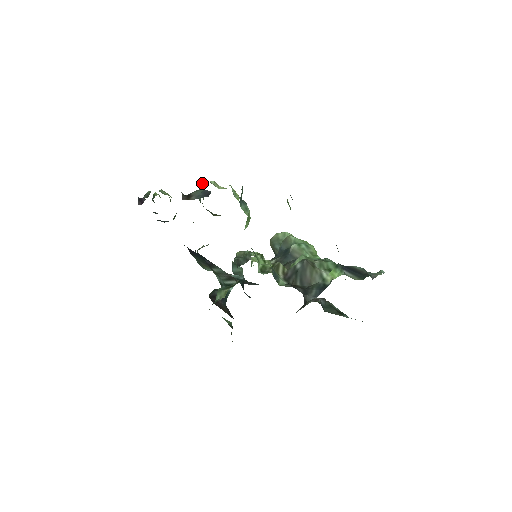
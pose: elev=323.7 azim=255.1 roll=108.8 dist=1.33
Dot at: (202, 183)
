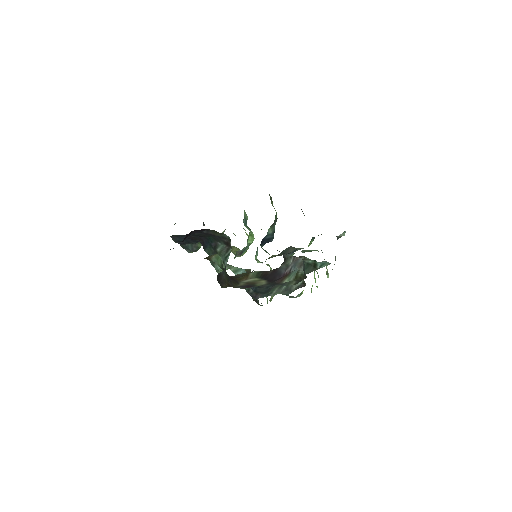
Dot at: occluded
